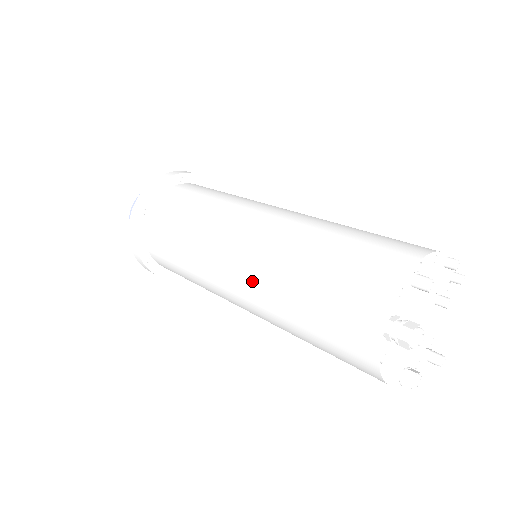
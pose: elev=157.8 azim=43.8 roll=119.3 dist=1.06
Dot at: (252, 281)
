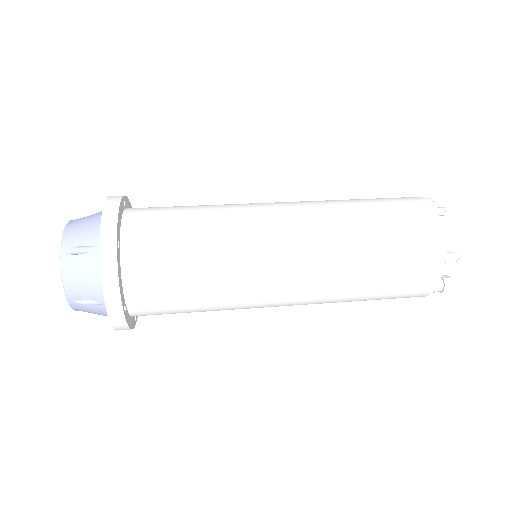
Dot at: (311, 303)
